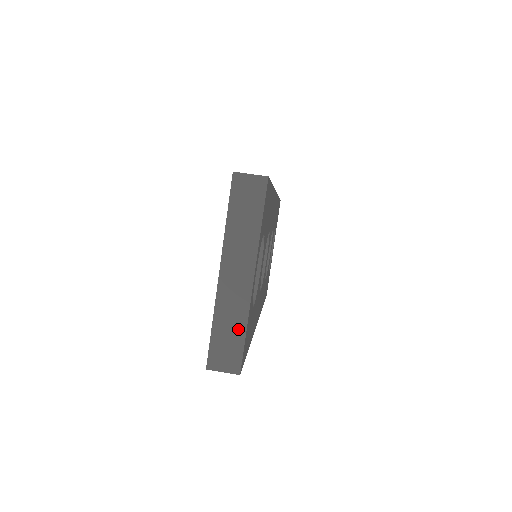
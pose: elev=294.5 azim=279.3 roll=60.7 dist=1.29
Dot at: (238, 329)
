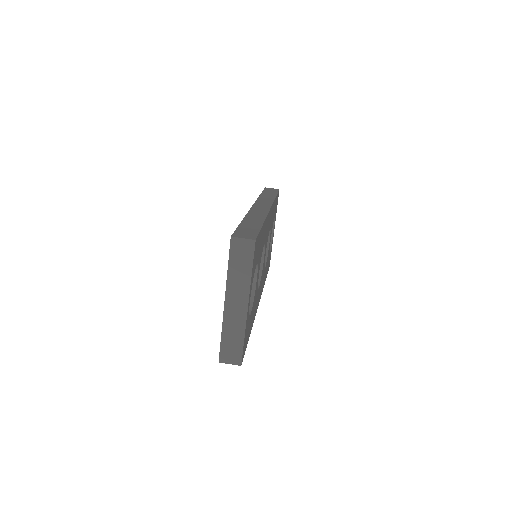
Dot at: (239, 338)
